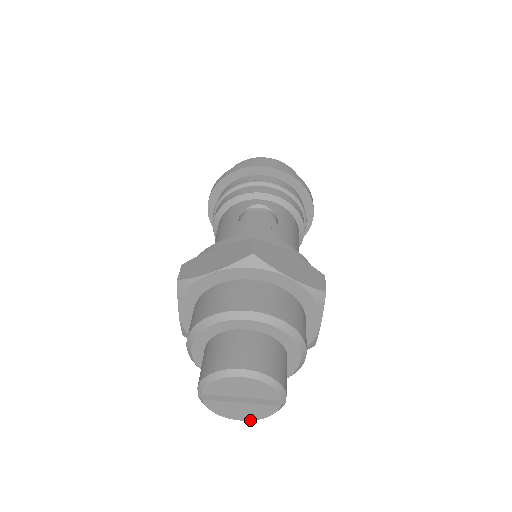
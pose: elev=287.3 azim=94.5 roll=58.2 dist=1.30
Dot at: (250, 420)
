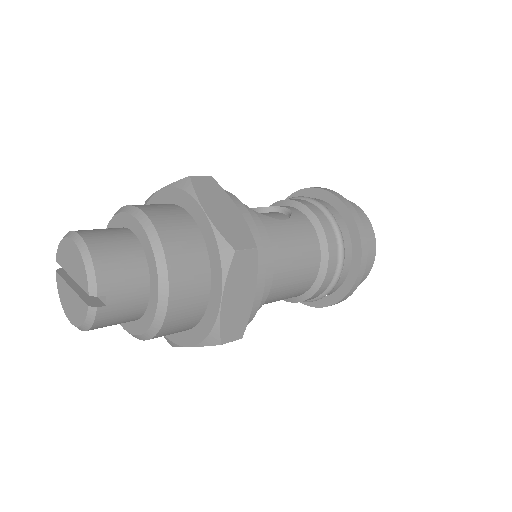
Dot at: (74, 325)
